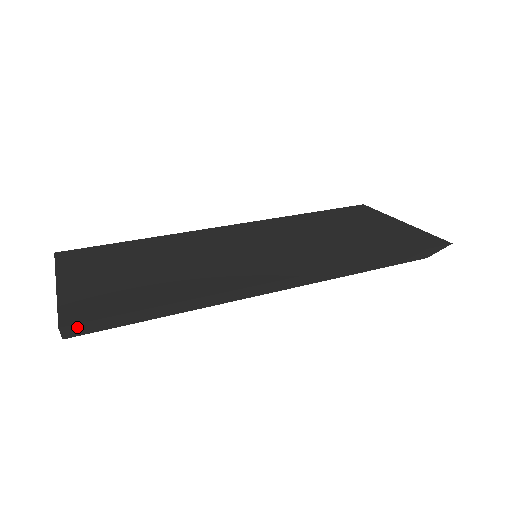
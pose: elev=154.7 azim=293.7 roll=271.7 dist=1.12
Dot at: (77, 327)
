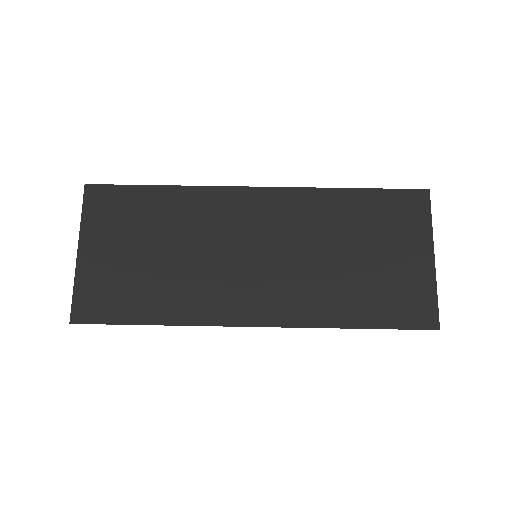
Dot at: (84, 320)
